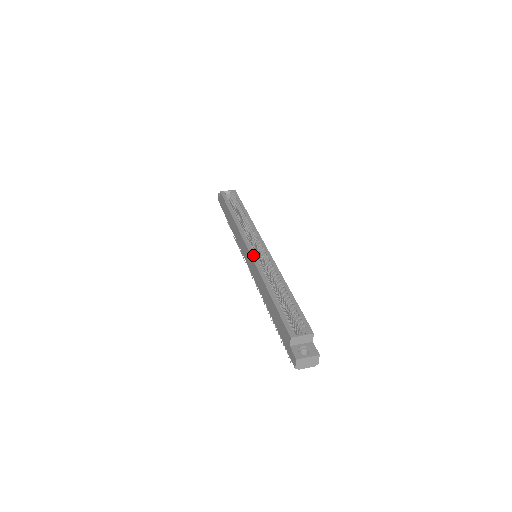
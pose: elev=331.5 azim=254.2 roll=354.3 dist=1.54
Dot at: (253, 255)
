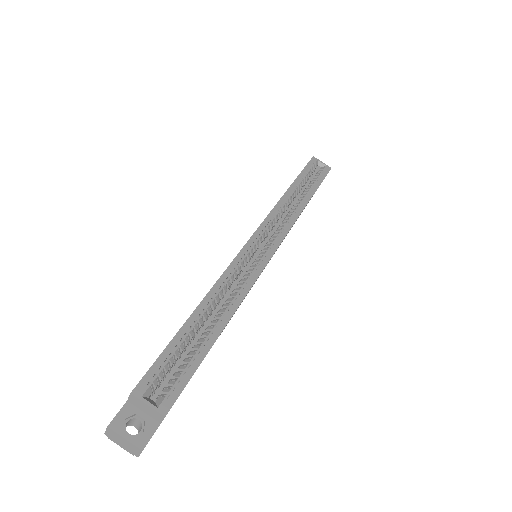
Dot at: (243, 251)
